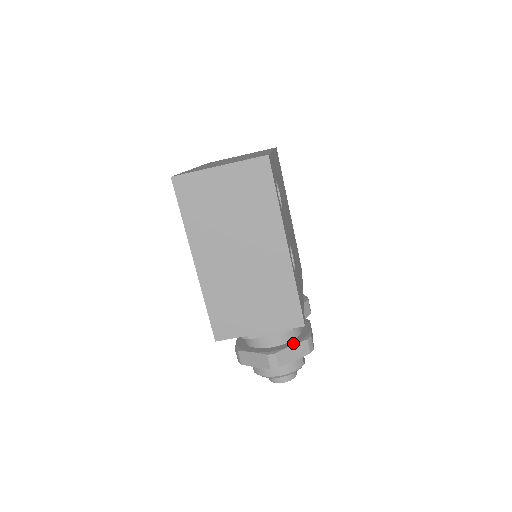
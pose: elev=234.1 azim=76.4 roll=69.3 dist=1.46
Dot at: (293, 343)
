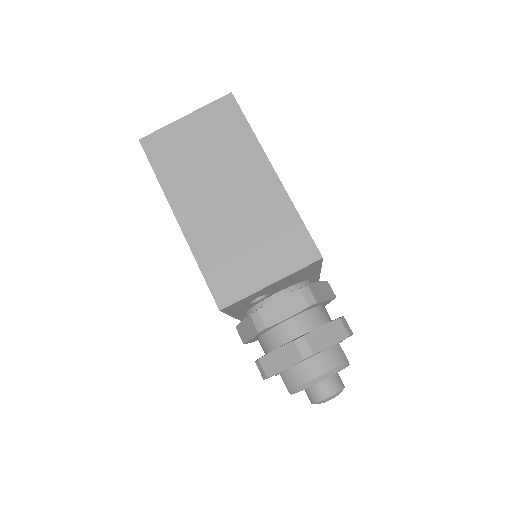
Dot at: occluded
